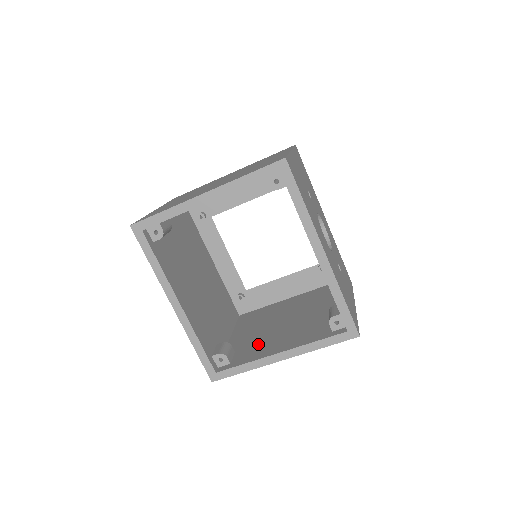
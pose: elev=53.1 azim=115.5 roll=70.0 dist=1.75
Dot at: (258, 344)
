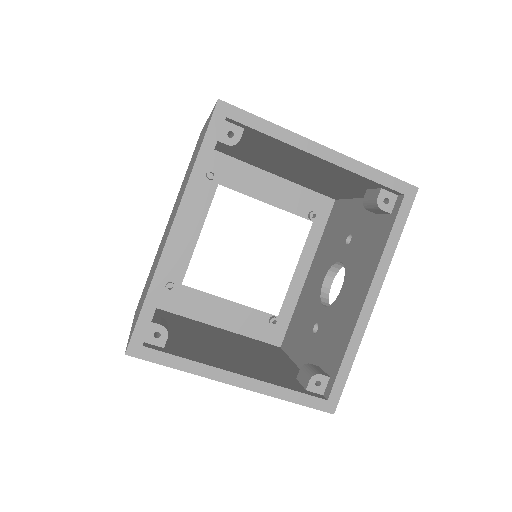
Dot at: (199, 349)
